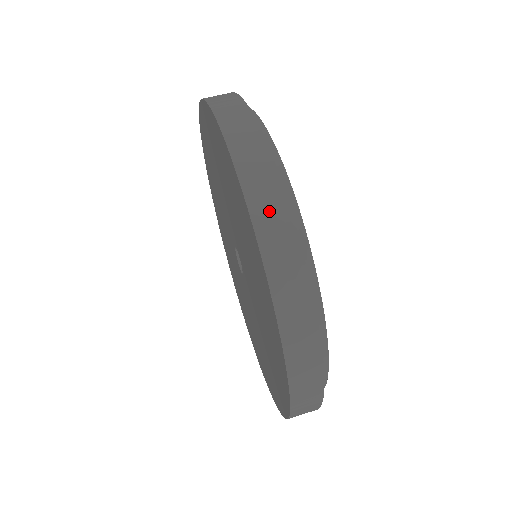
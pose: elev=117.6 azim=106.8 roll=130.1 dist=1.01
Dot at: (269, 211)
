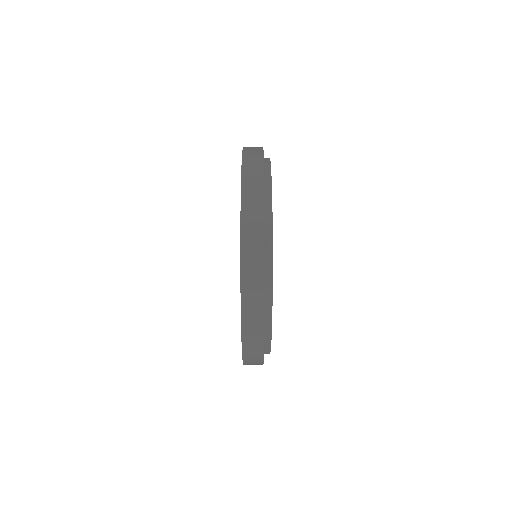
Dot at: (252, 240)
